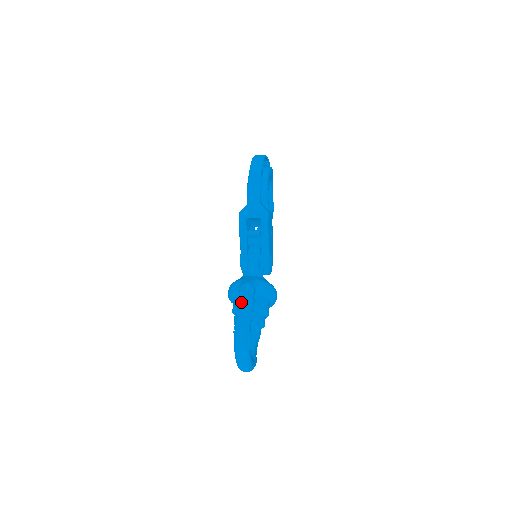
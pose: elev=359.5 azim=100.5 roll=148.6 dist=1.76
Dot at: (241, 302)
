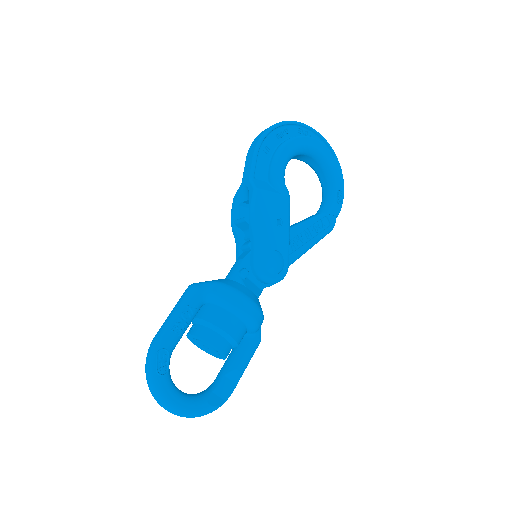
Dot at: (173, 308)
